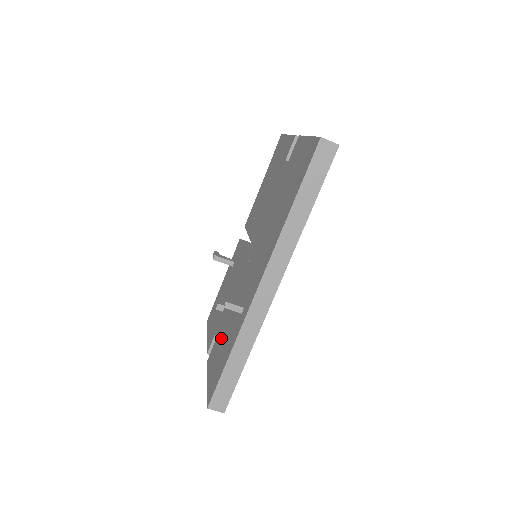
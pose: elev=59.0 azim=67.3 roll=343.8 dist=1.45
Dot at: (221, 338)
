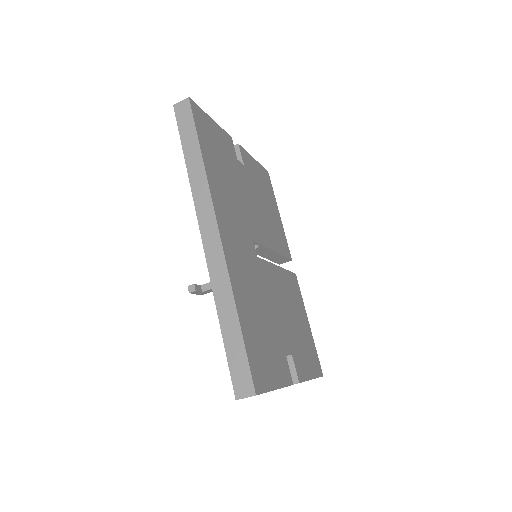
Dot at: occluded
